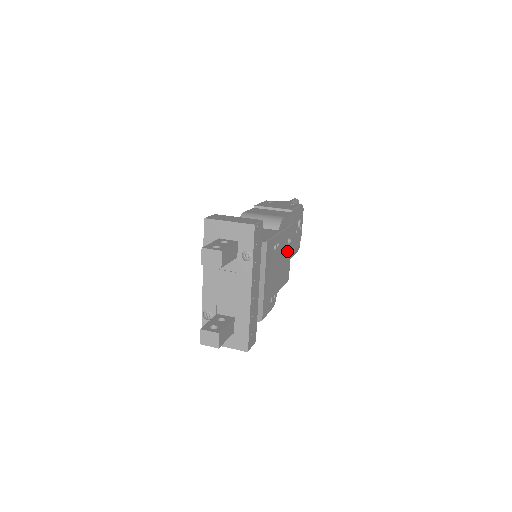
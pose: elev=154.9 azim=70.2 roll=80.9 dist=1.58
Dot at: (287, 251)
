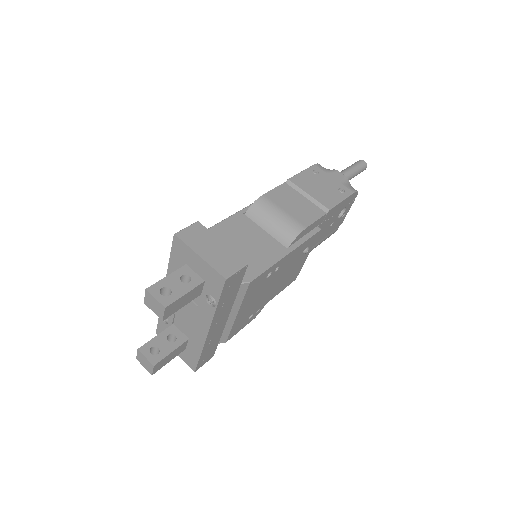
Dot at: (299, 259)
